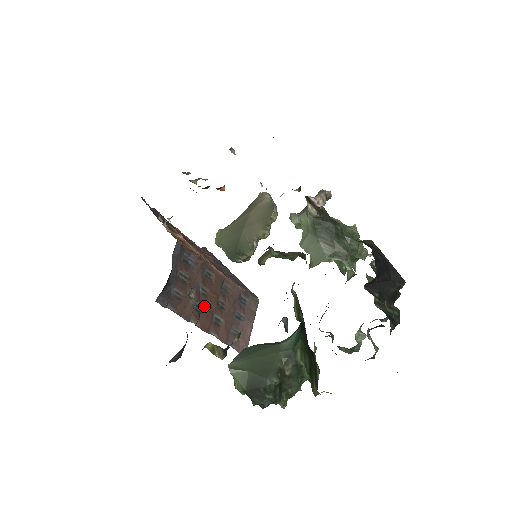
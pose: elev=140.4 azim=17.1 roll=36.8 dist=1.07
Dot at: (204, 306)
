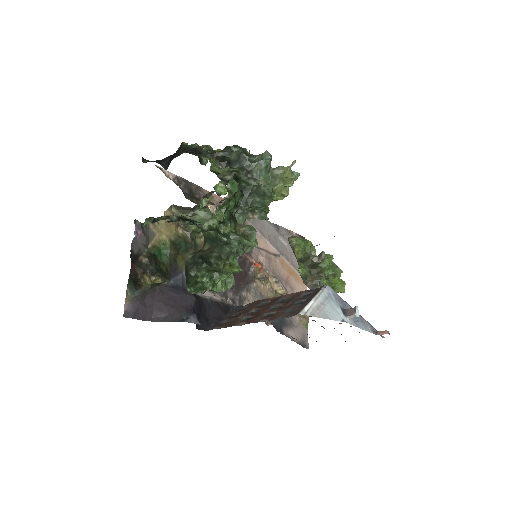
Dot at: (255, 315)
